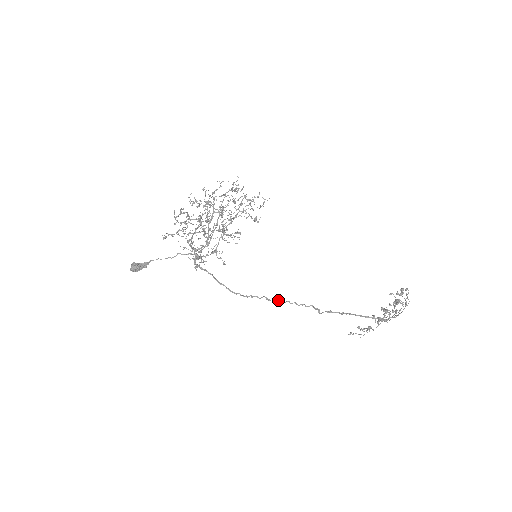
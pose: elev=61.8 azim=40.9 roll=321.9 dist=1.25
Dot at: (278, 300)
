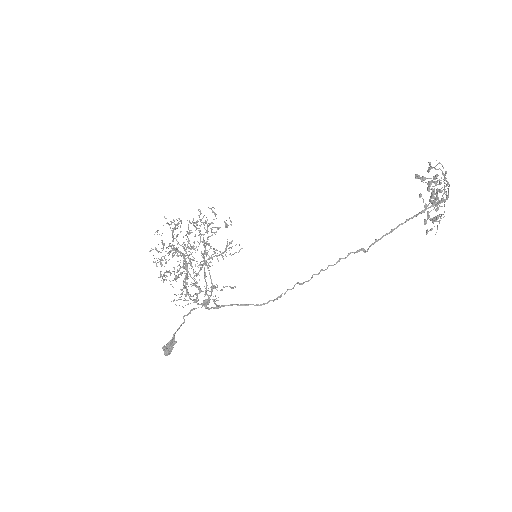
Dot at: occluded
